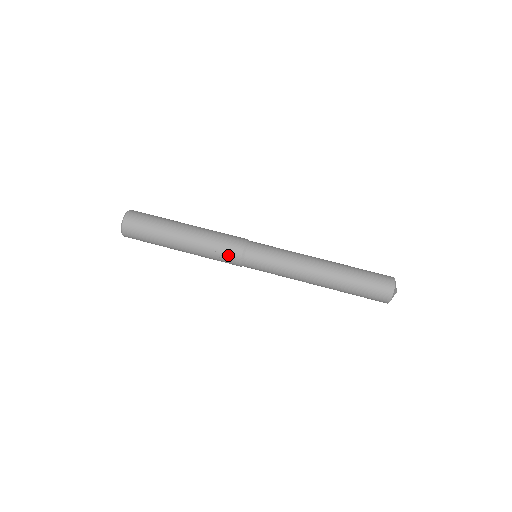
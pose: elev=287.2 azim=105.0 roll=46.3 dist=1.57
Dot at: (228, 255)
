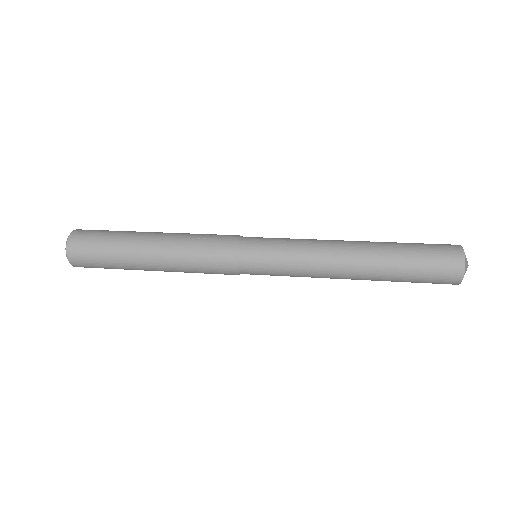
Dot at: (219, 236)
